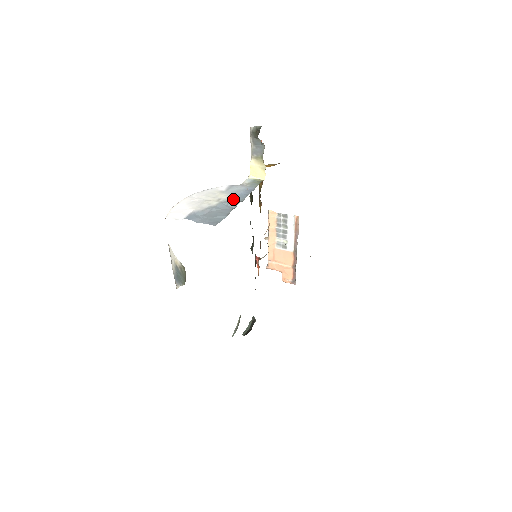
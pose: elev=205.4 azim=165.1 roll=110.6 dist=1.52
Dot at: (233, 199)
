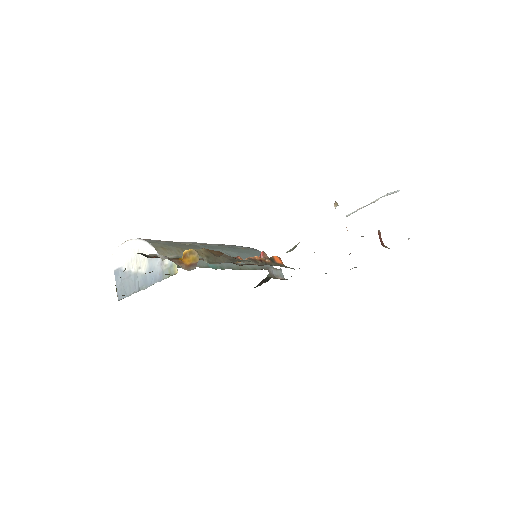
Dot at: (144, 278)
